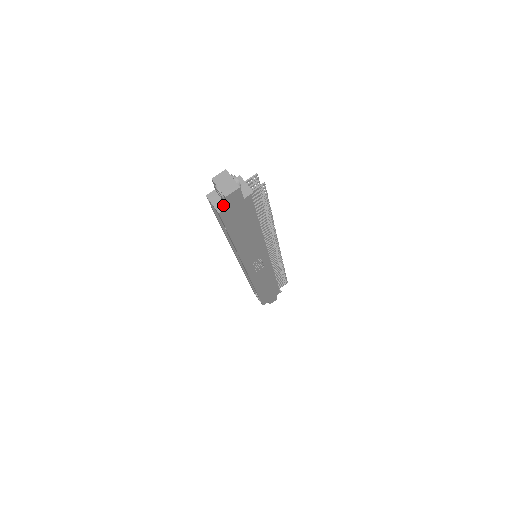
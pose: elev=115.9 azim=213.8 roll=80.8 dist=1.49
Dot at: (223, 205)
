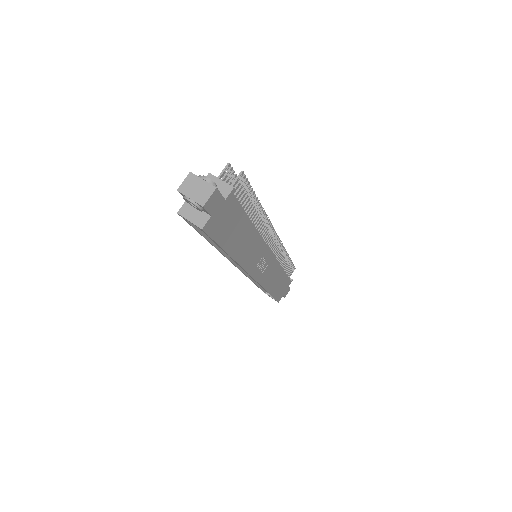
Dot at: (203, 217)
